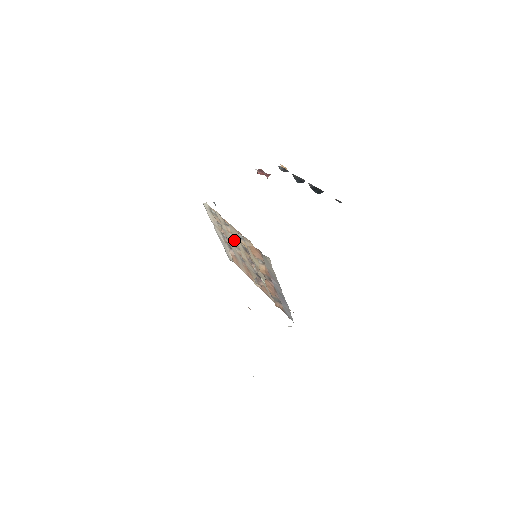
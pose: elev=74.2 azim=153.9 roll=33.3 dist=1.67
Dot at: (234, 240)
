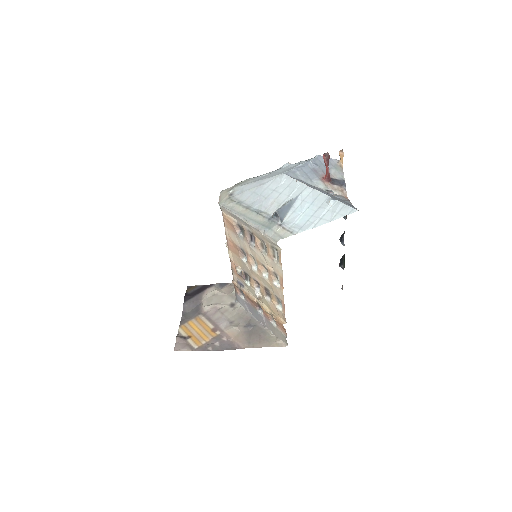
Dot at: (262, 265)
